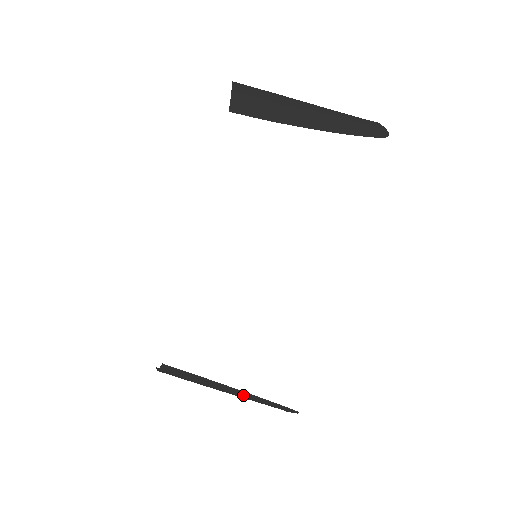
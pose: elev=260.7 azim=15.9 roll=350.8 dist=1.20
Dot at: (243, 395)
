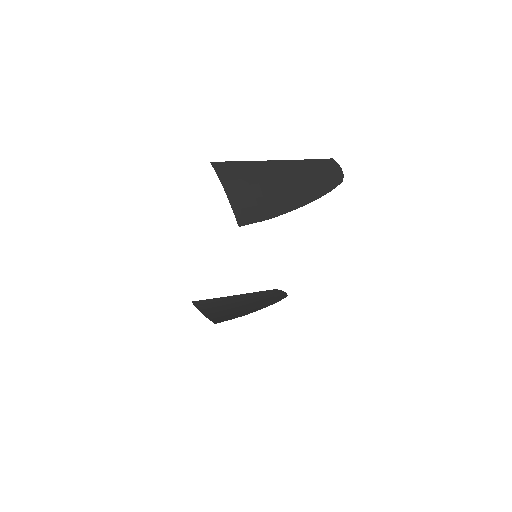
Dot at: (258, 305)
